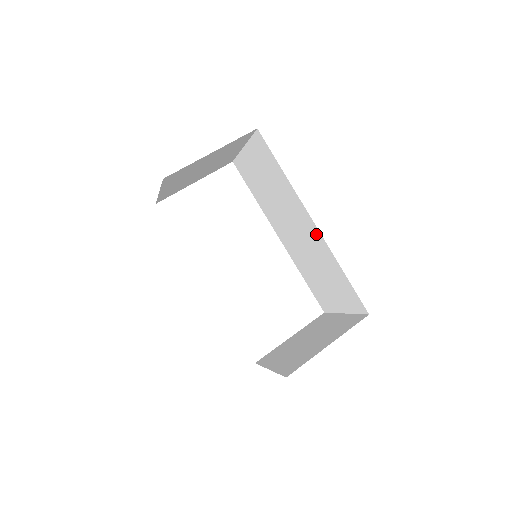
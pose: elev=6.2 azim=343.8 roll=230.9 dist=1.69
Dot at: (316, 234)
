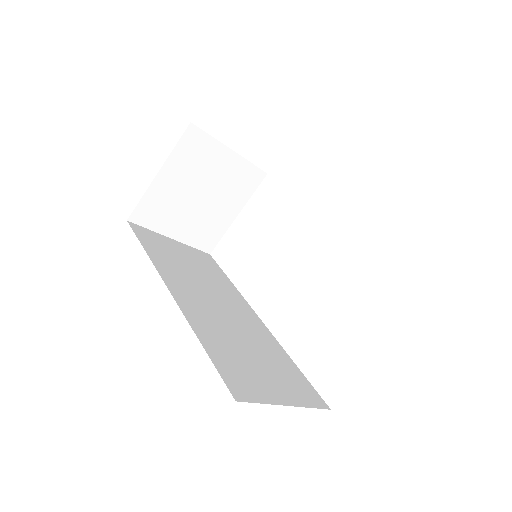
Dot at: occluded
